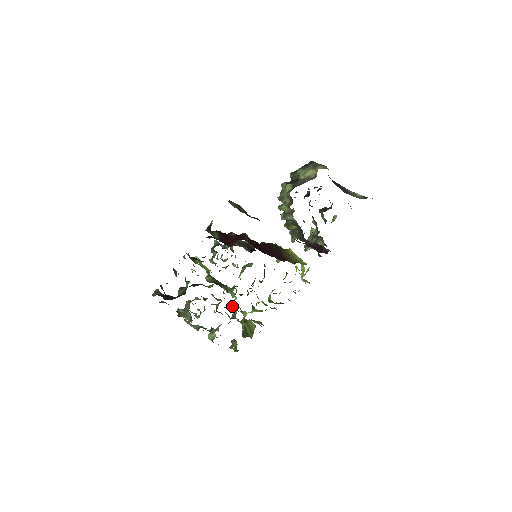
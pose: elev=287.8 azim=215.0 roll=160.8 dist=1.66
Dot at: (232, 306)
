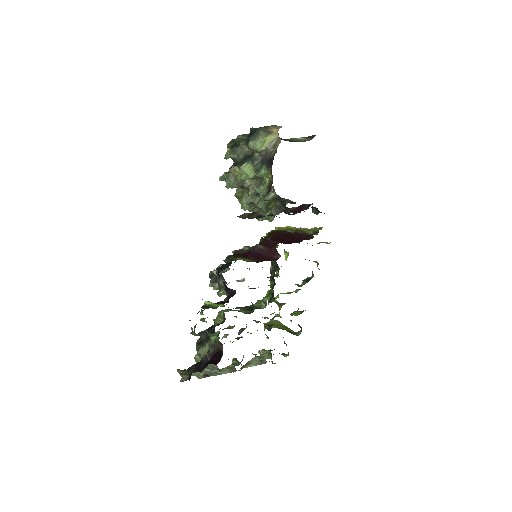
Dot at: occluded
